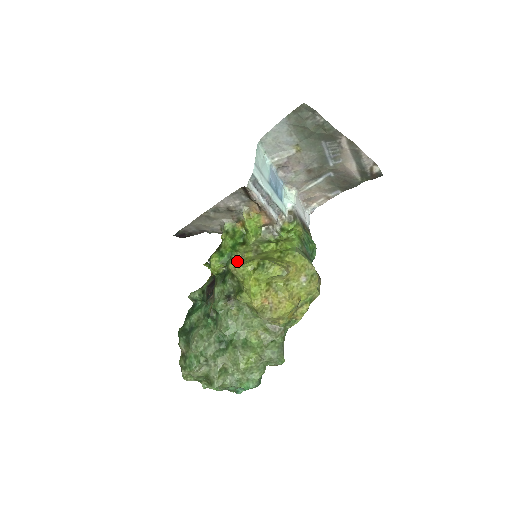
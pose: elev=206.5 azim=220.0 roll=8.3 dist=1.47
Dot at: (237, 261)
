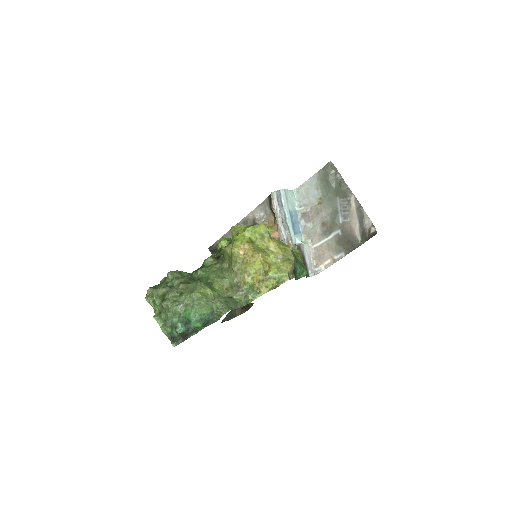
Dot at: occluded
